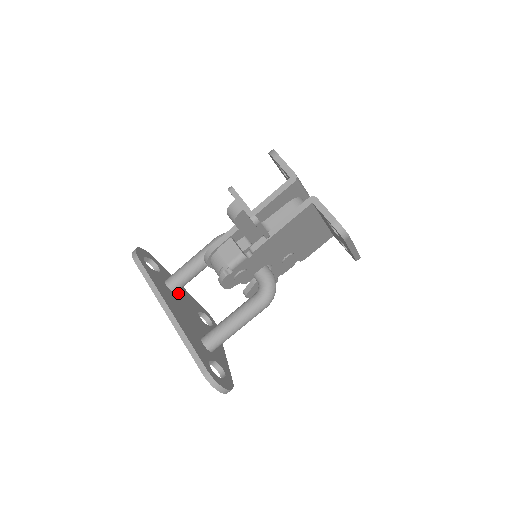
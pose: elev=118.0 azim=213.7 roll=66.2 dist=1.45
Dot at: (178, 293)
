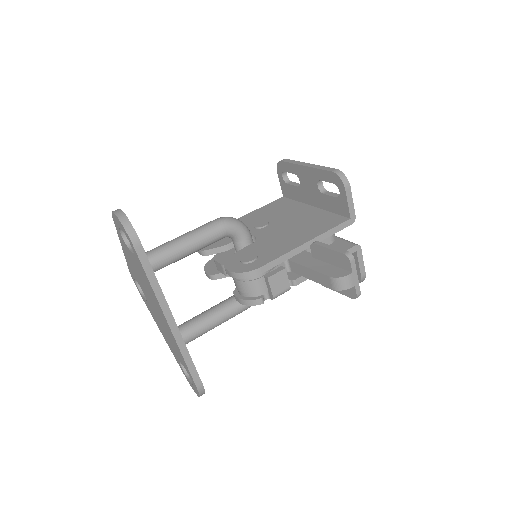
Dot at: occluded
